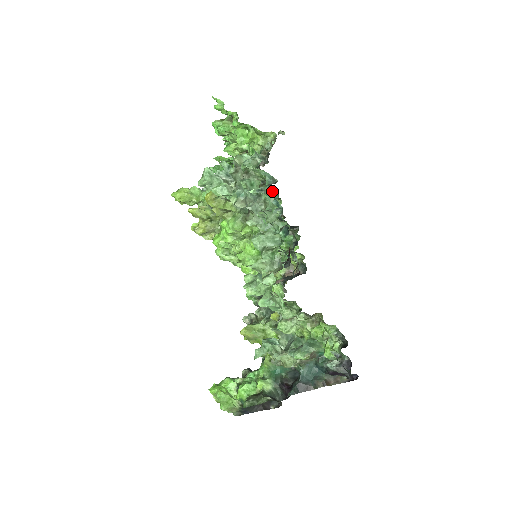
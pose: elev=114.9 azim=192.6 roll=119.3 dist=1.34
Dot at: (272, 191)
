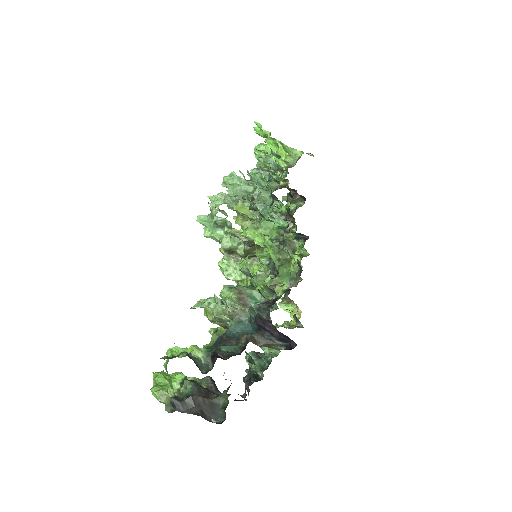
Dot at: (270, 170)
